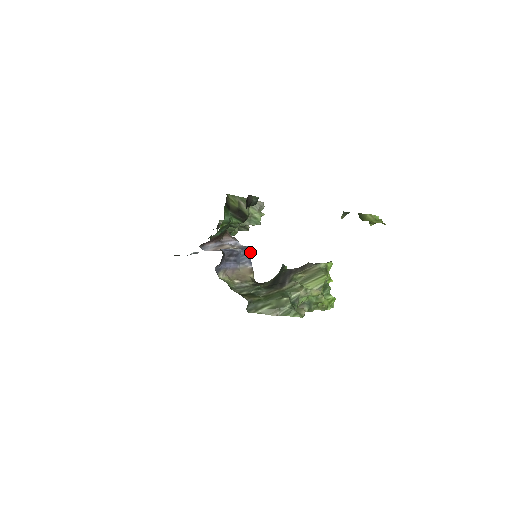
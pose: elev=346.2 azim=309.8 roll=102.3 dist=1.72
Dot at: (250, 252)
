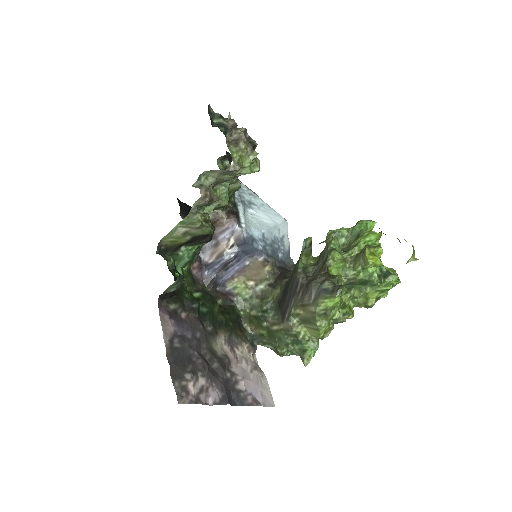
Dot at: (250, 247)
